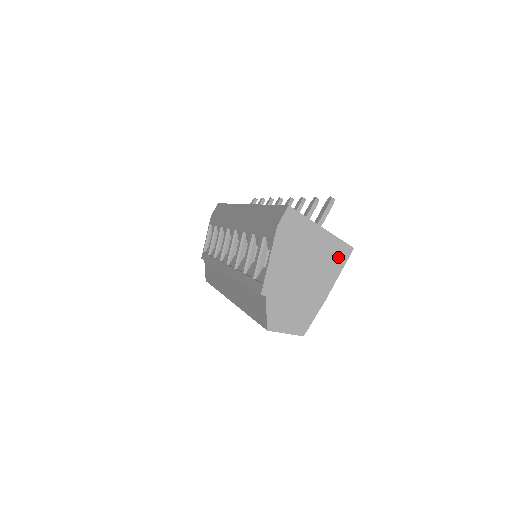
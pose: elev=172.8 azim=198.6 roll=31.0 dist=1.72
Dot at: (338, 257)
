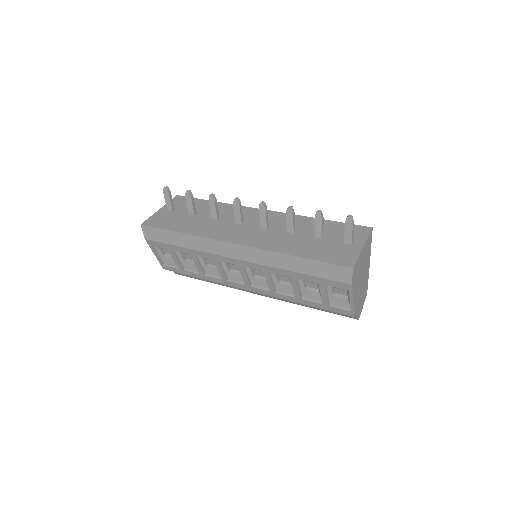
Dot at: (369, 244)
